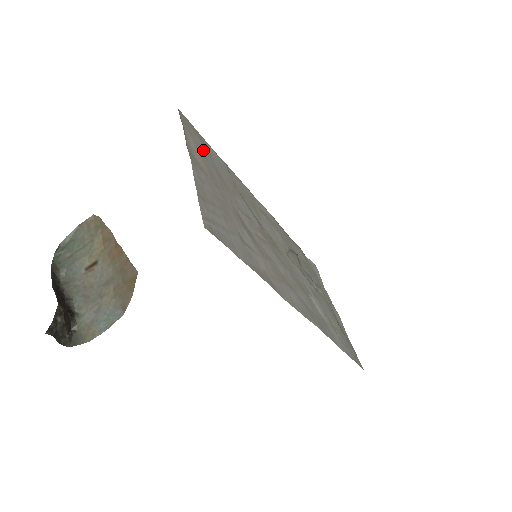
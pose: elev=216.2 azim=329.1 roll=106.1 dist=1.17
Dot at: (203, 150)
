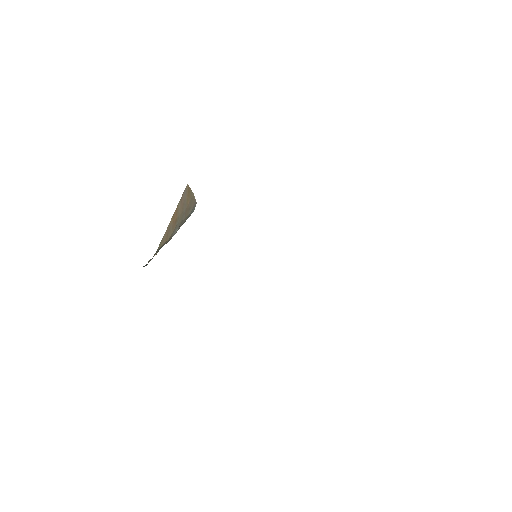
Dot at: occluded
